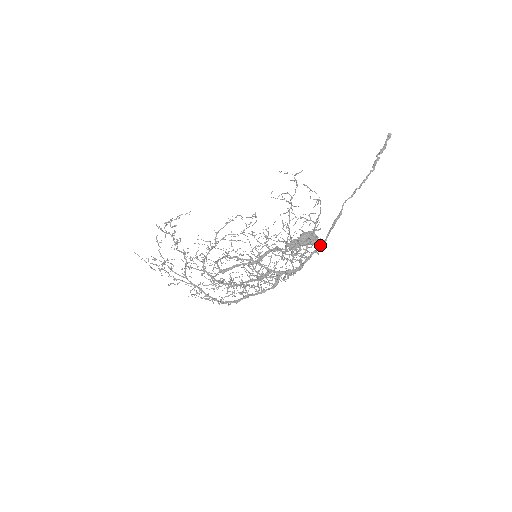
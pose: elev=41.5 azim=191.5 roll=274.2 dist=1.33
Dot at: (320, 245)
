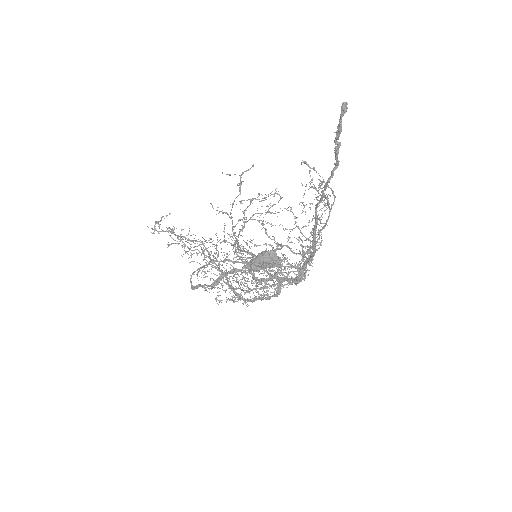
Dot at: occluded
